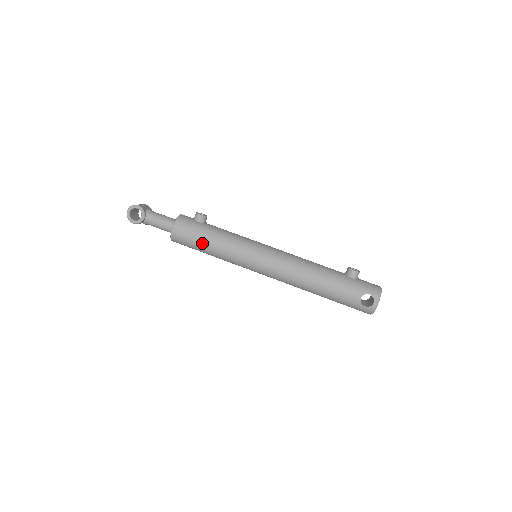
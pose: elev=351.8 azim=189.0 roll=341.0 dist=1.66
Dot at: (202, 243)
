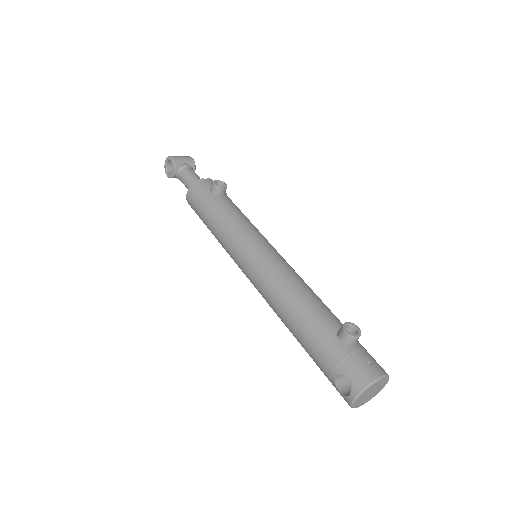
Dot at: (205, 220)
